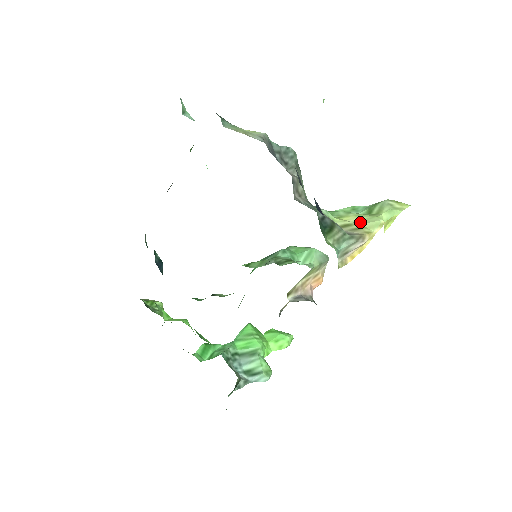
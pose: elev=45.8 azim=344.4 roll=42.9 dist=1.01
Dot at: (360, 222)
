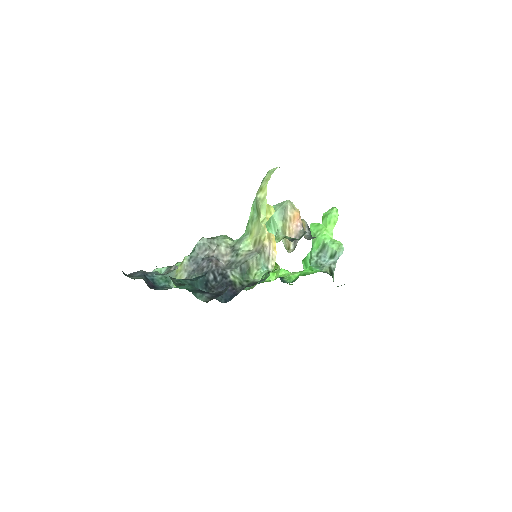
Dot at: (258, 233)
